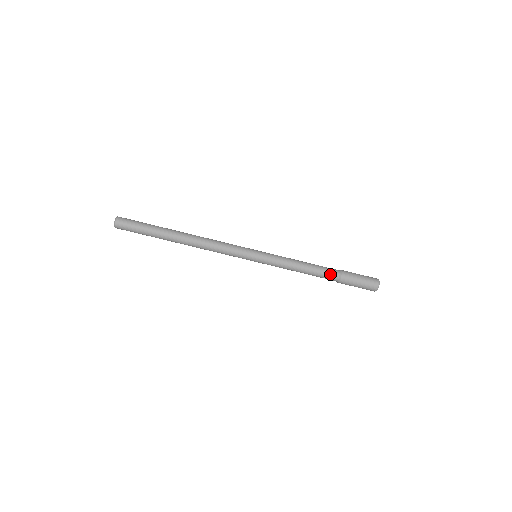
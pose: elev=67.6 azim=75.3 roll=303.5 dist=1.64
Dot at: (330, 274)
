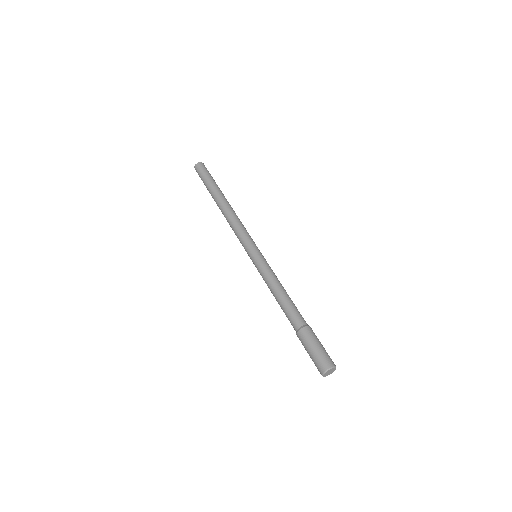
Dot at: (301, 316)
